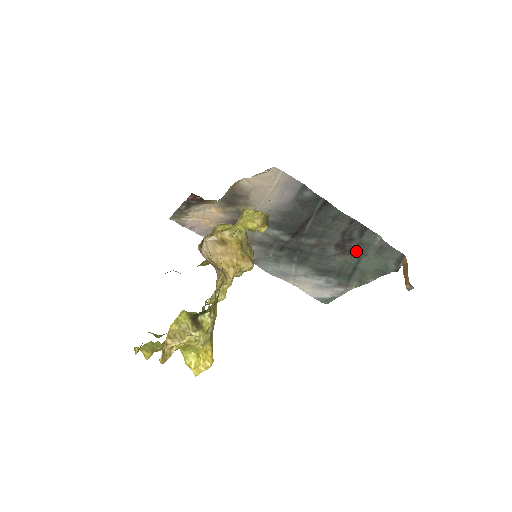
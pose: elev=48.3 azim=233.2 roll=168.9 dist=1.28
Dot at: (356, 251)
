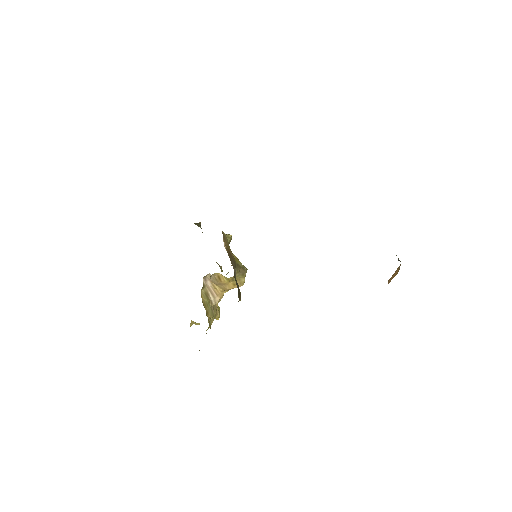
Dot at: occluded
